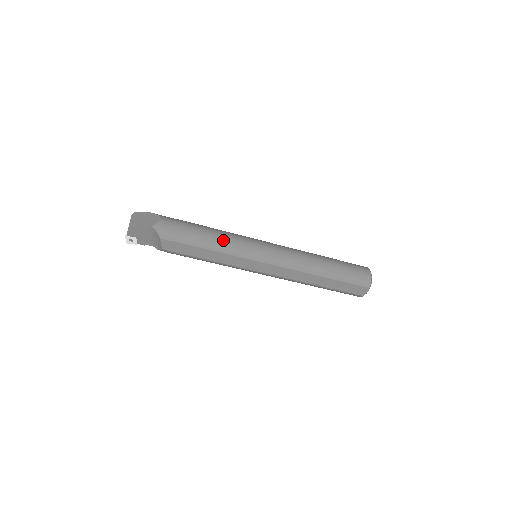
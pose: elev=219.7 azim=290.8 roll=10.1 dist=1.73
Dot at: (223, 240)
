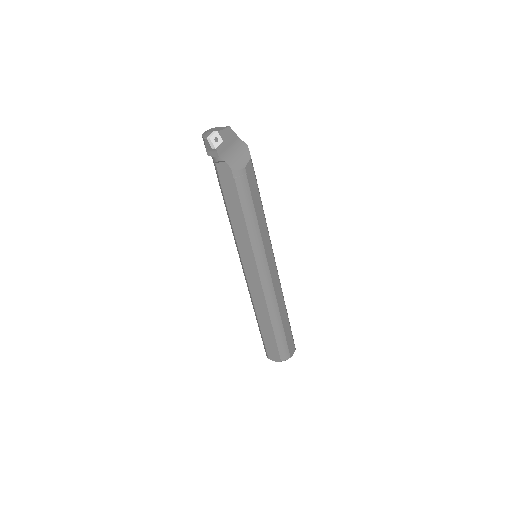
Dot at: occluded
